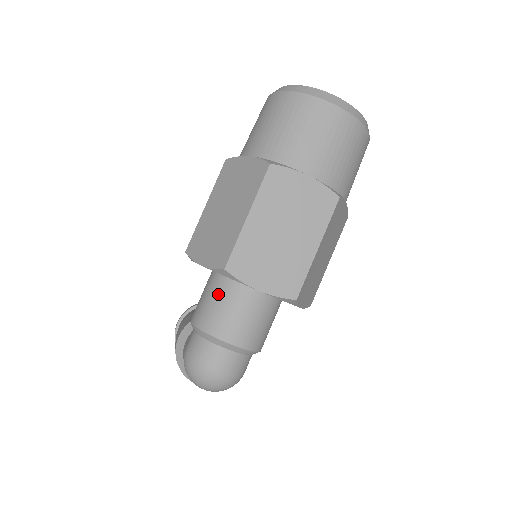
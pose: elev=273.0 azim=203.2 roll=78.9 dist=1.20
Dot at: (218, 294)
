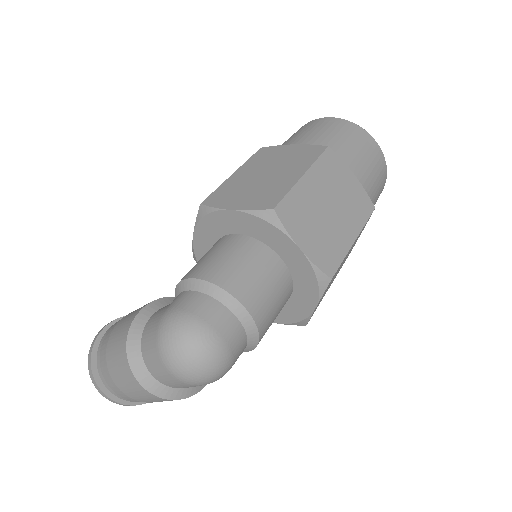
Dot at: (238, 250)
